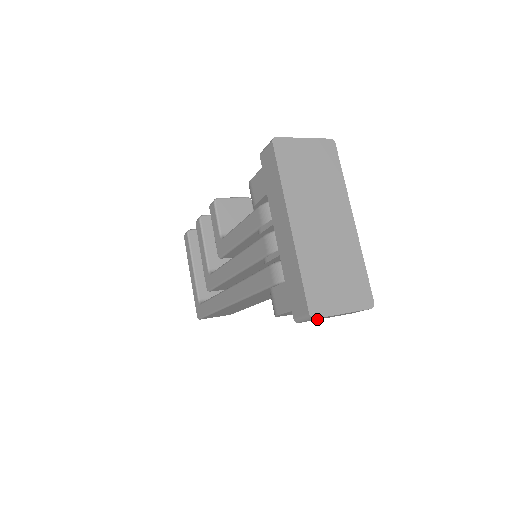
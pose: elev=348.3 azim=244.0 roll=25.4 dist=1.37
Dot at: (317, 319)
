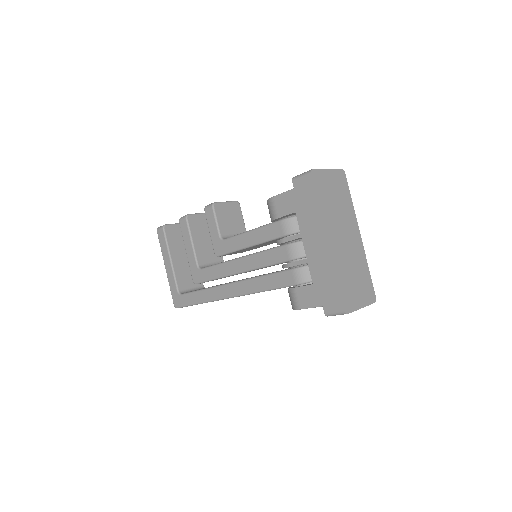
Dot at: occluded
